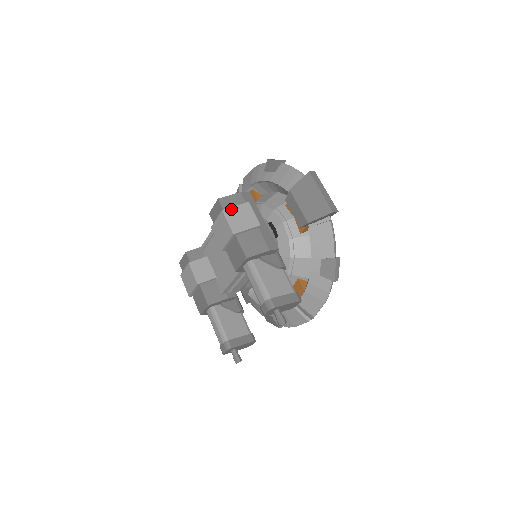
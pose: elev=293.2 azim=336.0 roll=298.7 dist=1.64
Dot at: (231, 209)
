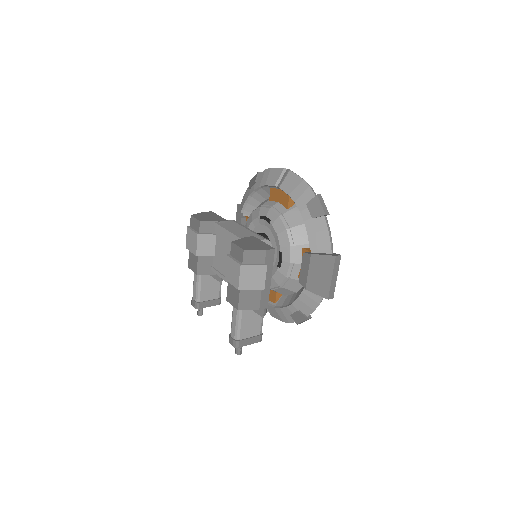
Dot at: (249, 267)
